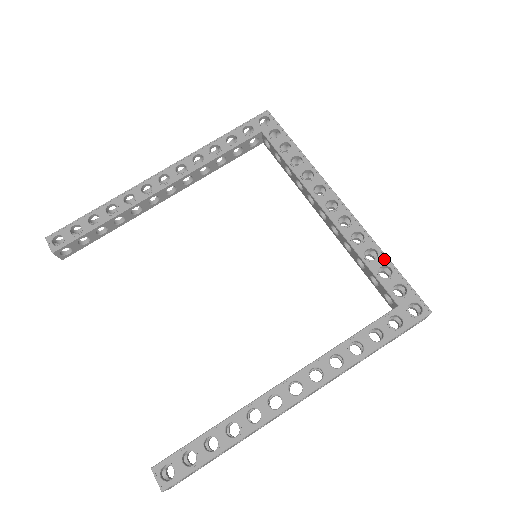
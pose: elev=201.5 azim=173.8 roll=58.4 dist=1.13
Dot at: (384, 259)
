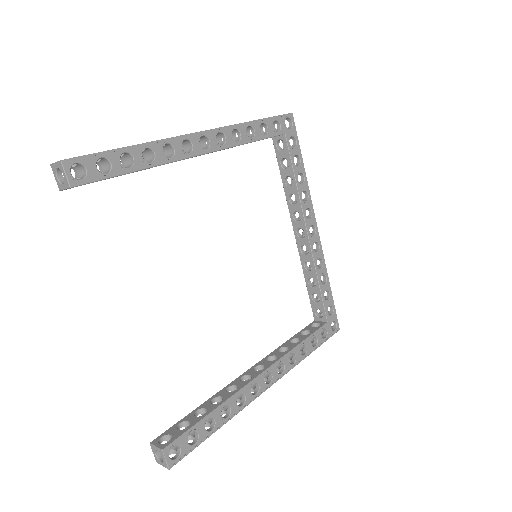
Dot at: (328, 285)
